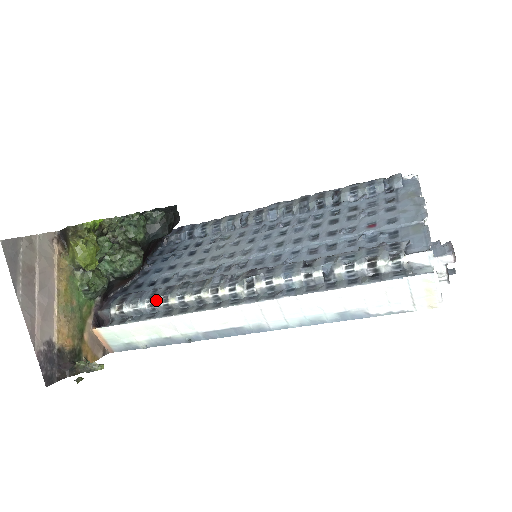
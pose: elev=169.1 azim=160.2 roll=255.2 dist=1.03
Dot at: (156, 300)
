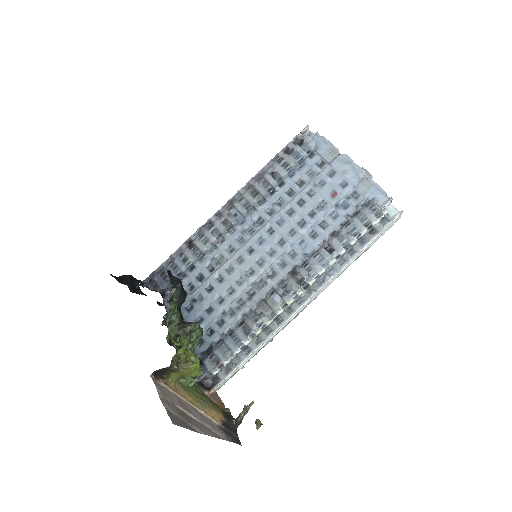
Dot at: (245, 342)
